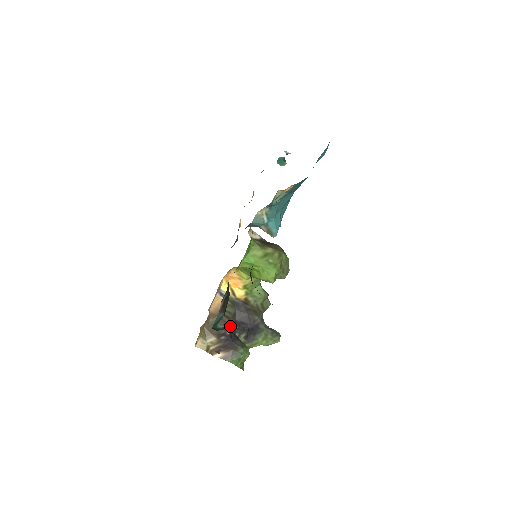
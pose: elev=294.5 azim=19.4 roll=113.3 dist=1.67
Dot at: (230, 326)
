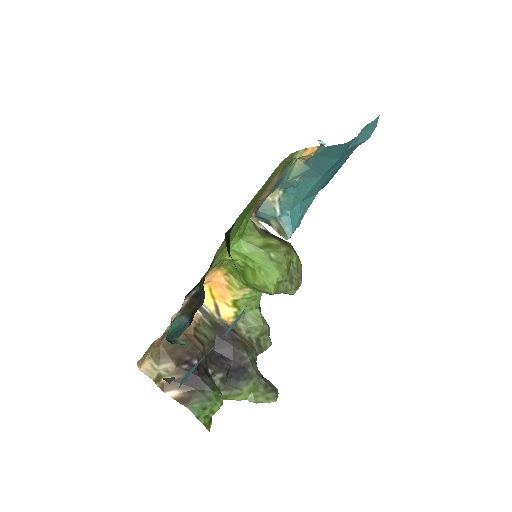
Dot at: (201, 353)
